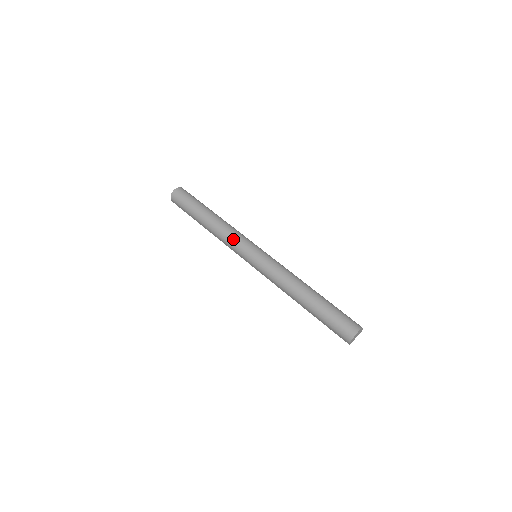
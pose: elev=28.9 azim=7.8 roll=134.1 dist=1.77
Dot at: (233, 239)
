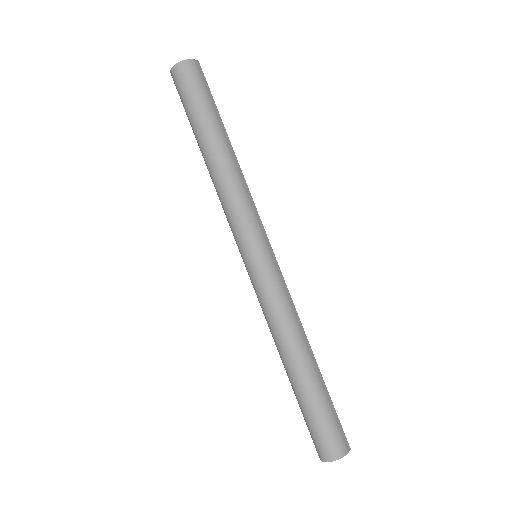
Dot at: (228, 215)
